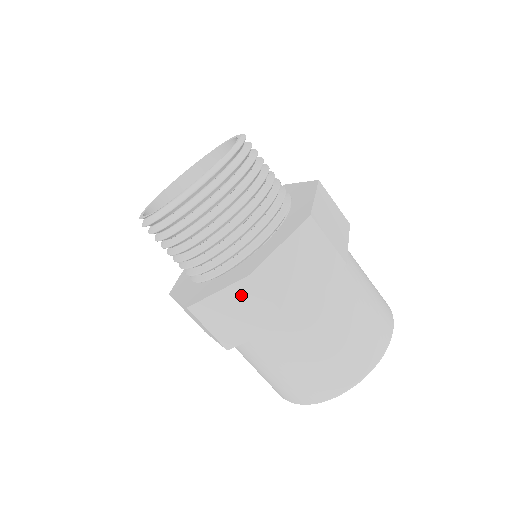
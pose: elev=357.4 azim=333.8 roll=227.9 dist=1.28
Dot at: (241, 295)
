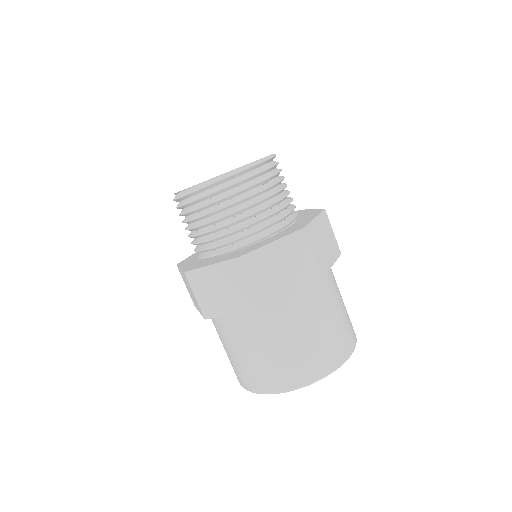
Dot at: (228, 273)
